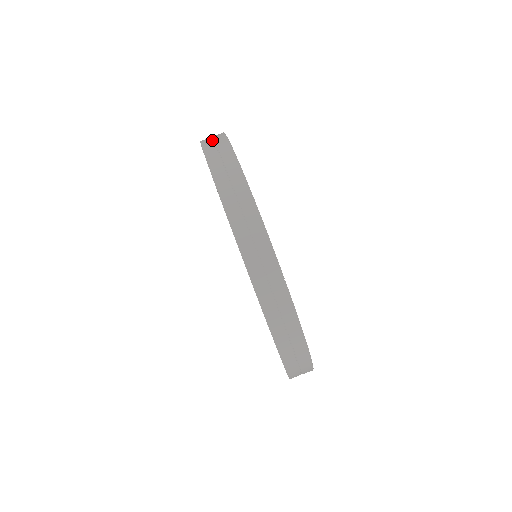
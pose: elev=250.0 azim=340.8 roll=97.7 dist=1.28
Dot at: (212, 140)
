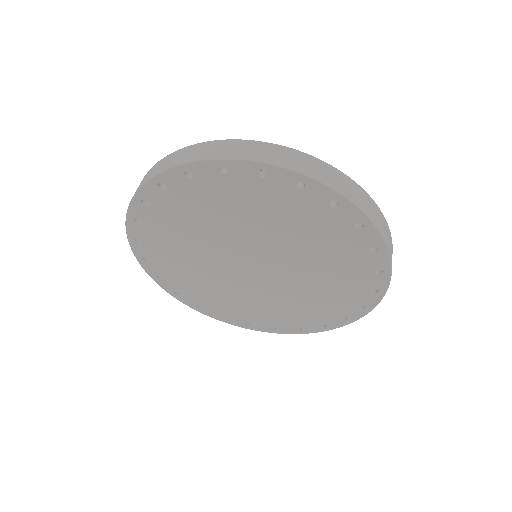
Dot at: occluded
